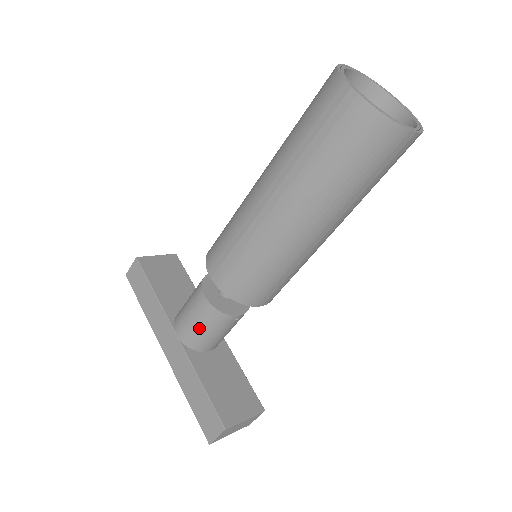
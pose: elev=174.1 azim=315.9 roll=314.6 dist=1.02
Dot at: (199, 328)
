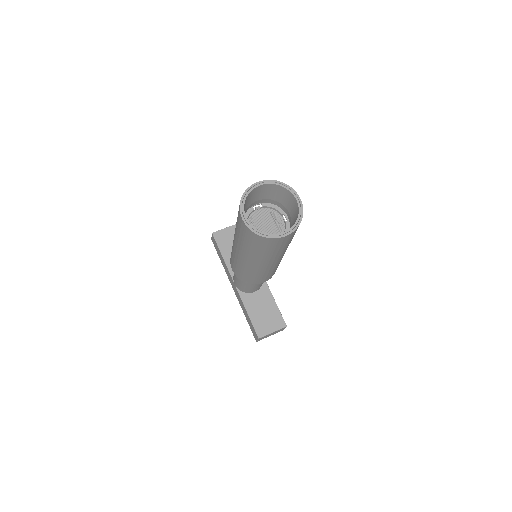
Dot at: (241, 285)
